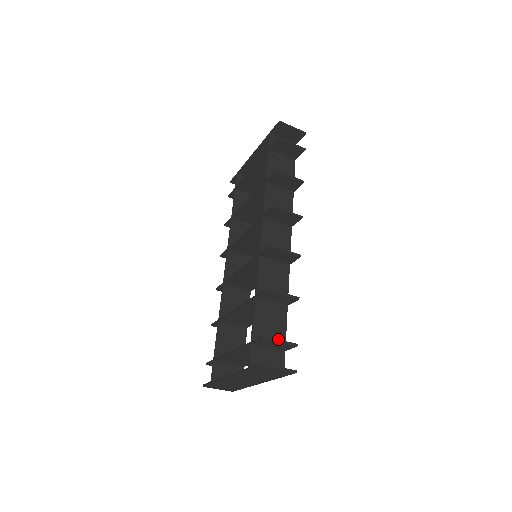
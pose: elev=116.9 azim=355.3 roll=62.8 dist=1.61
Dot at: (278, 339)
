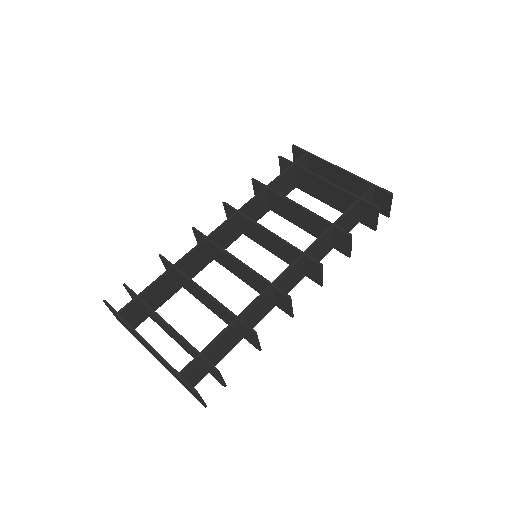
Dot at: occluded
